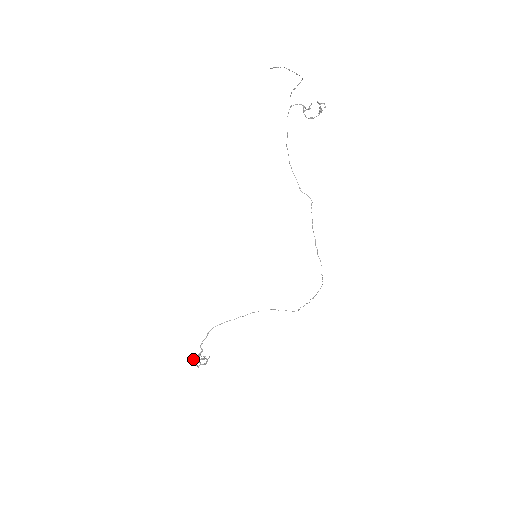
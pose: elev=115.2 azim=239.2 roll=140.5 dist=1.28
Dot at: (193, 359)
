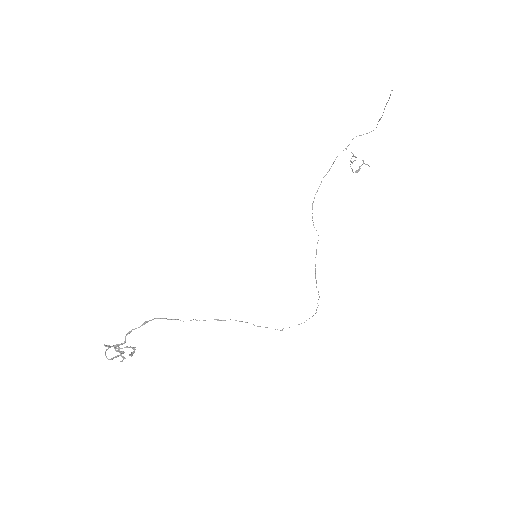
Dot at: occluded
